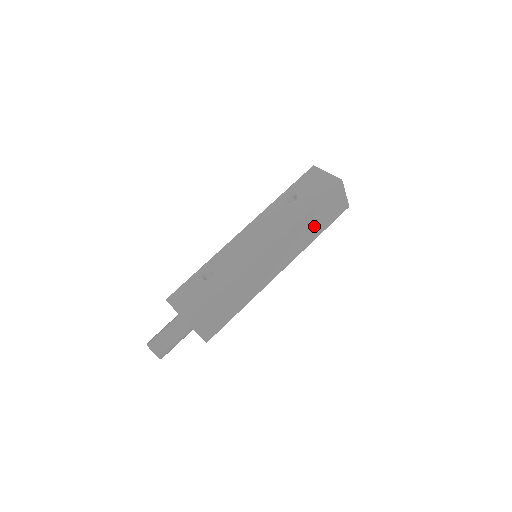
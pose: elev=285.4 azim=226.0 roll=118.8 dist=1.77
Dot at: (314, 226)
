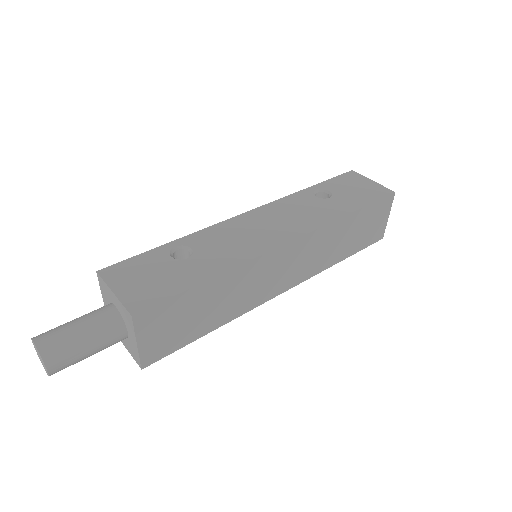
Dot at: (345, 242)
